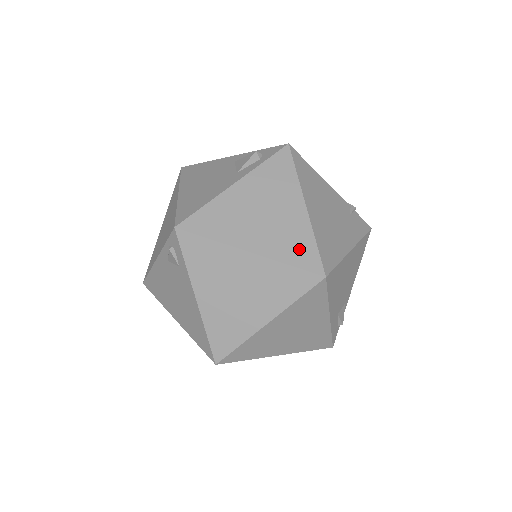
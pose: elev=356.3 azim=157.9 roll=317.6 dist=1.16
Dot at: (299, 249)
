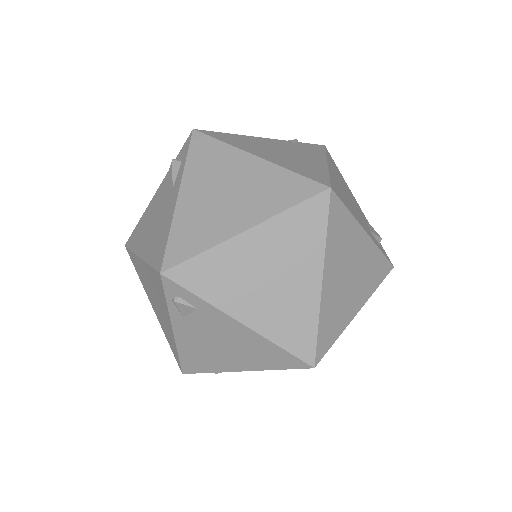
Dot at: (285, 189)
